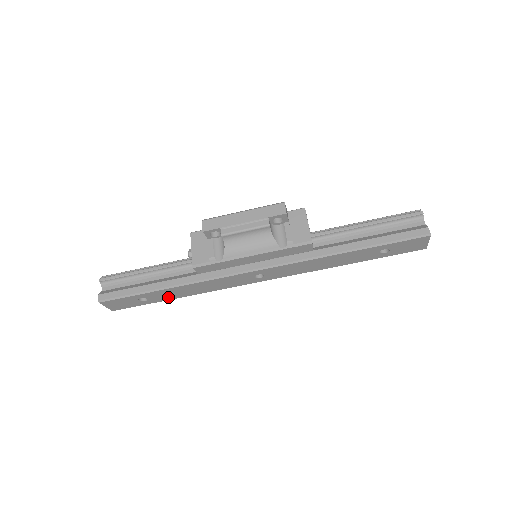
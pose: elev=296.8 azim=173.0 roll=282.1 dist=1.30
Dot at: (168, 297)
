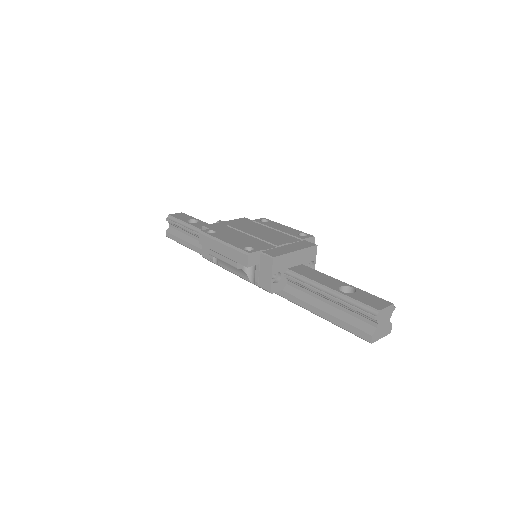
Dot at: occluded
